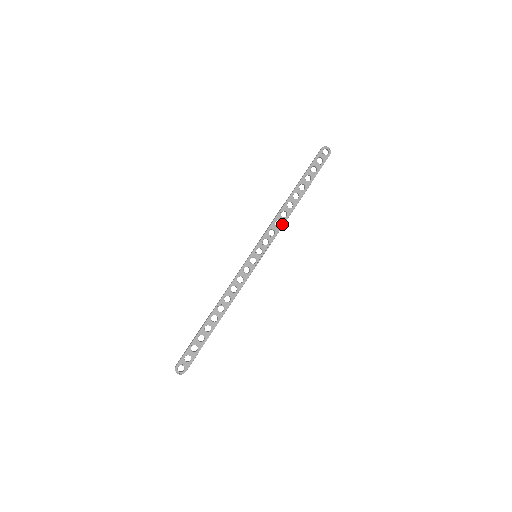
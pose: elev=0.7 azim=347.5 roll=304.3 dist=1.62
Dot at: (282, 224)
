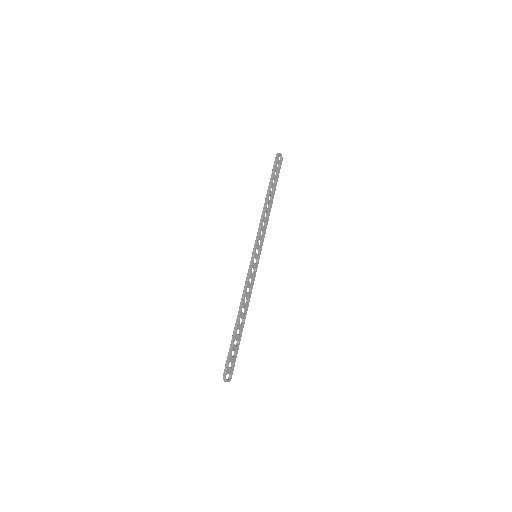
Dot at: (267, 224)
